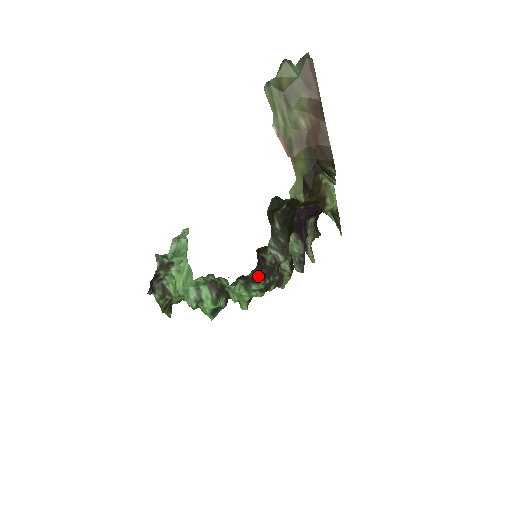
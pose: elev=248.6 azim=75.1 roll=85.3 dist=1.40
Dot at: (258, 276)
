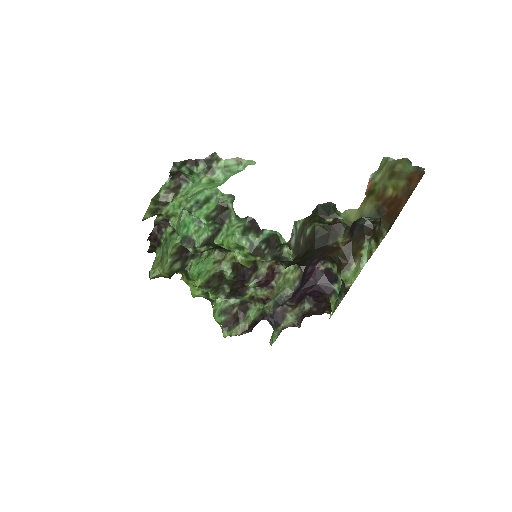
Dot at: (264, 231)
